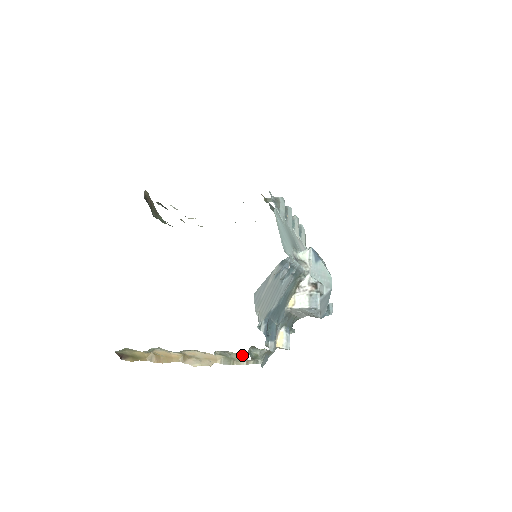
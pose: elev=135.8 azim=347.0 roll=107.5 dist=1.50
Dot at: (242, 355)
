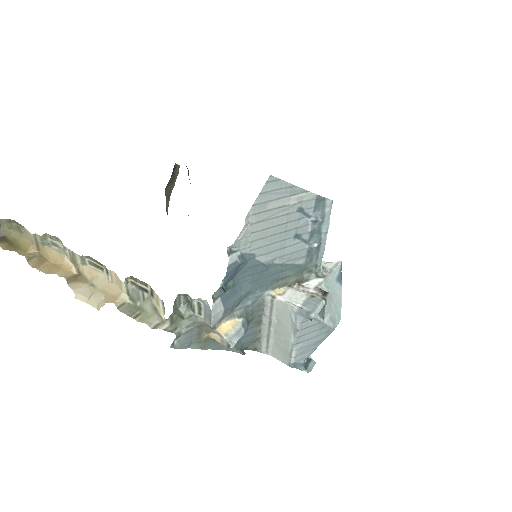
Dot at: (161, 305)
